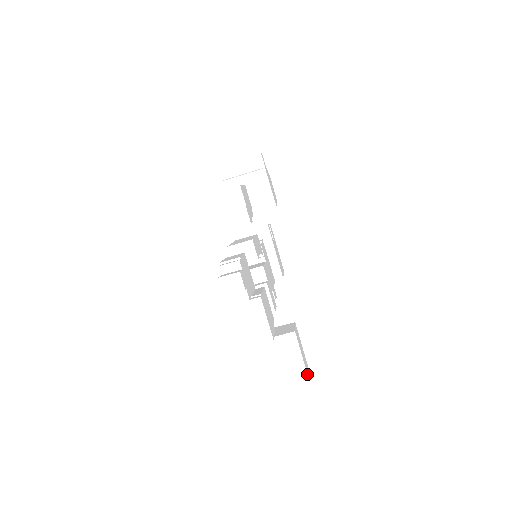
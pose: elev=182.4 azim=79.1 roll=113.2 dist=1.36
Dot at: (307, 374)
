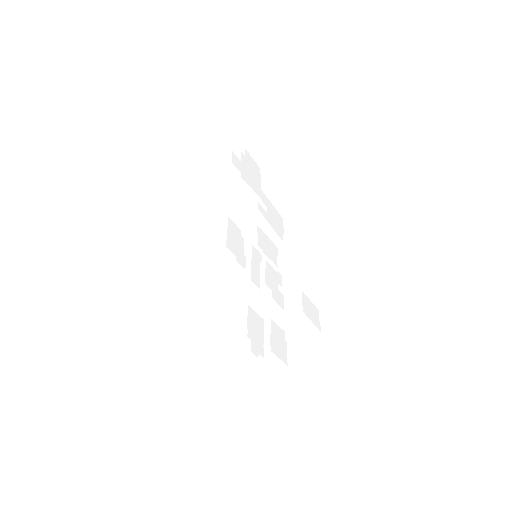
Dot at: (318, 330)
